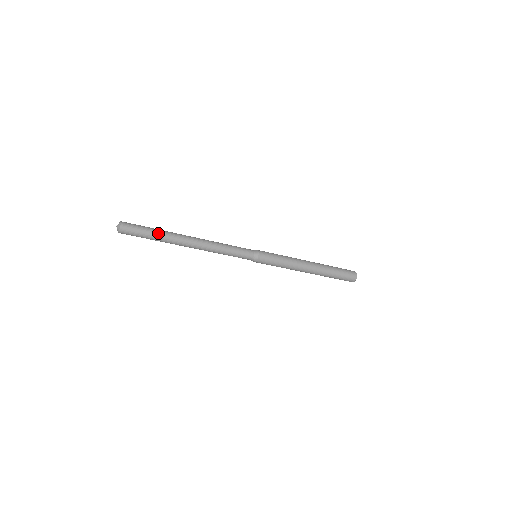
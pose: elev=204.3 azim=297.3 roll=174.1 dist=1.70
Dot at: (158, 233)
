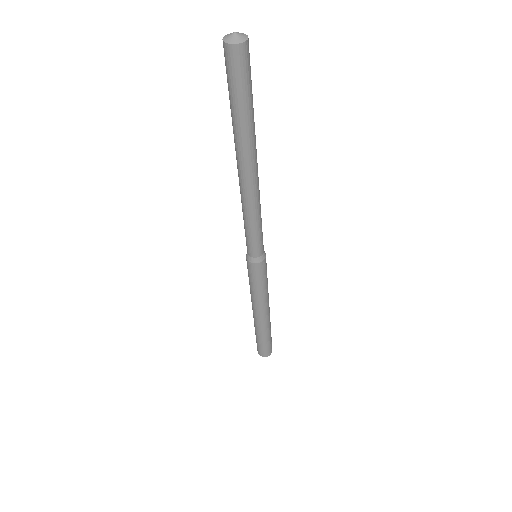
Dot at: (252, 115)
